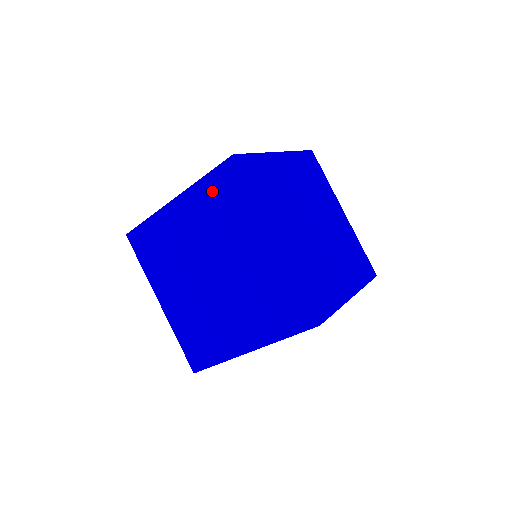
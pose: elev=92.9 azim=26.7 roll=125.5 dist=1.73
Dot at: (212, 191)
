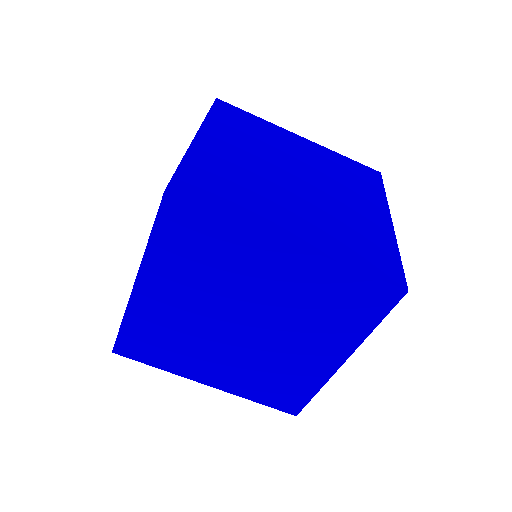
Dot at: (346, 164)
